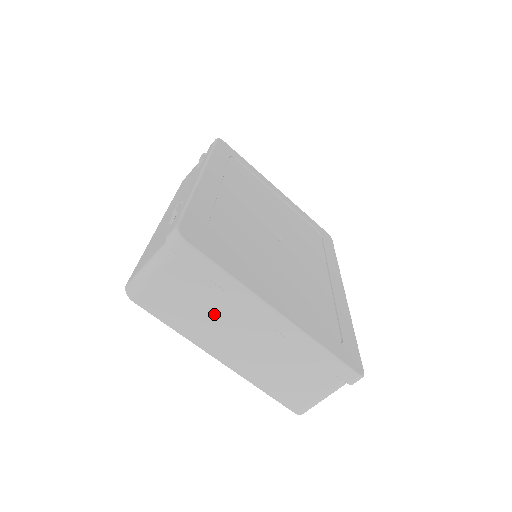
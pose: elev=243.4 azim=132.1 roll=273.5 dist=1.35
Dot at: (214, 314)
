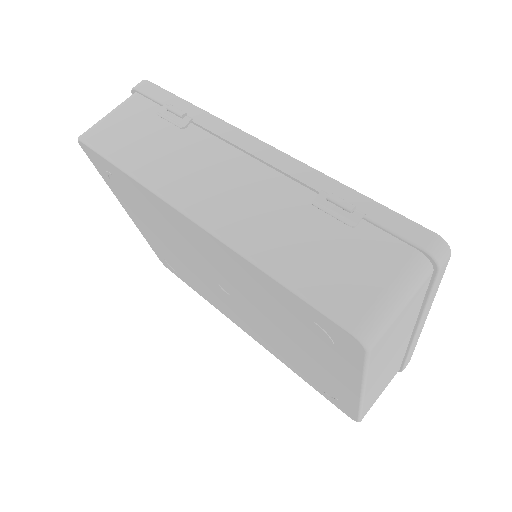
Dot at: (399, 338)
